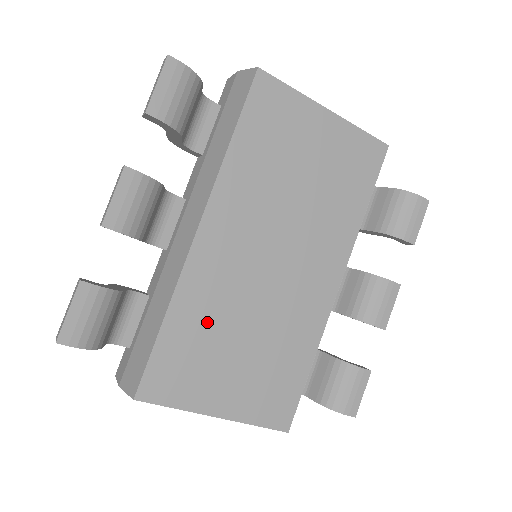
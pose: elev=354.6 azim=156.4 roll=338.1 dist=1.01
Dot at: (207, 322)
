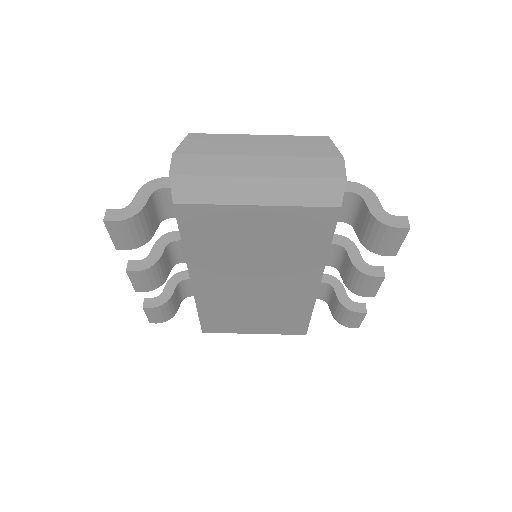
Dot at: (225, 310)
